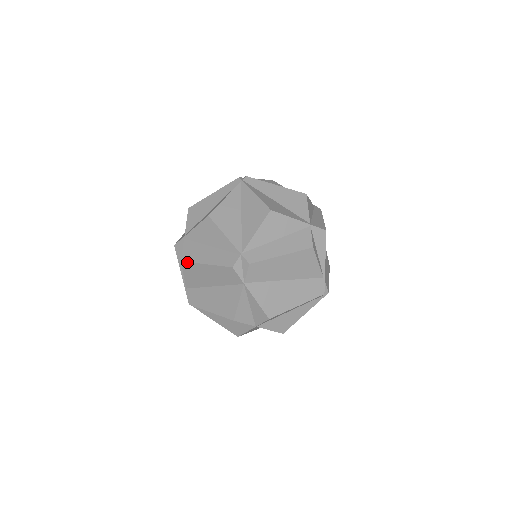
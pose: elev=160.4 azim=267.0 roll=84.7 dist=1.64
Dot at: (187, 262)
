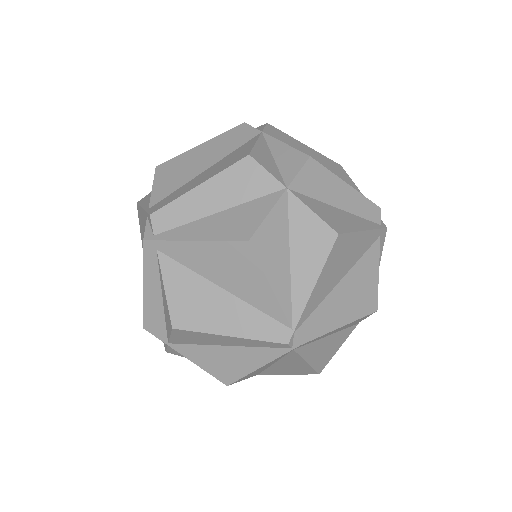
Dot at: (167, 161)
